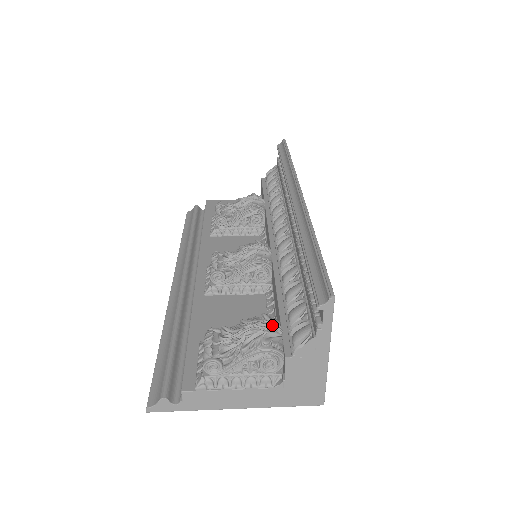
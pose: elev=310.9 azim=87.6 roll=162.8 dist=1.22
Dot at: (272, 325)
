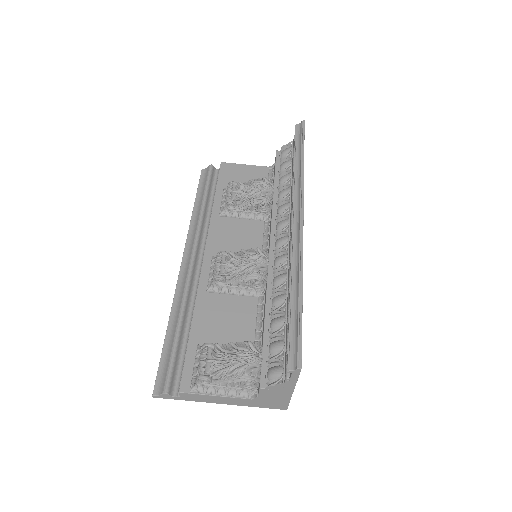
Dot at: (254, 357)
